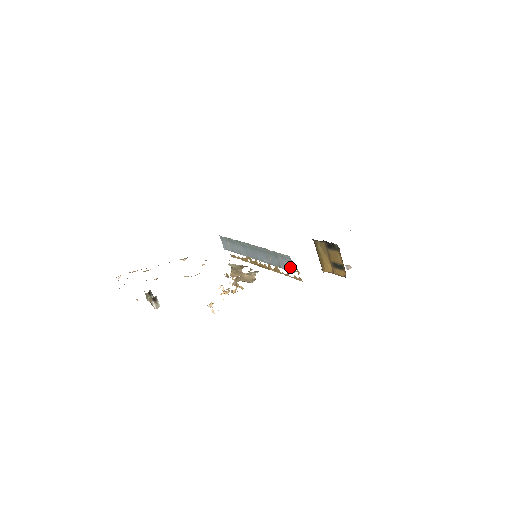
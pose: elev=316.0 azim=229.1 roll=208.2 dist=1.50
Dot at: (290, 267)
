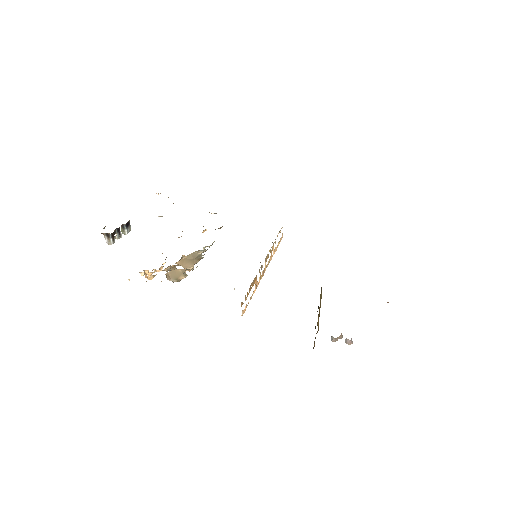
Dot at: occluded
